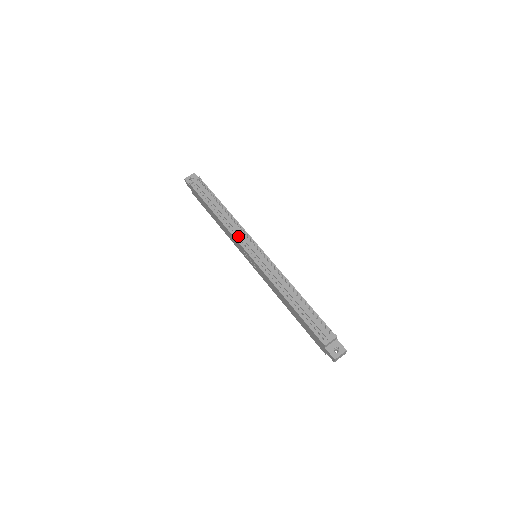
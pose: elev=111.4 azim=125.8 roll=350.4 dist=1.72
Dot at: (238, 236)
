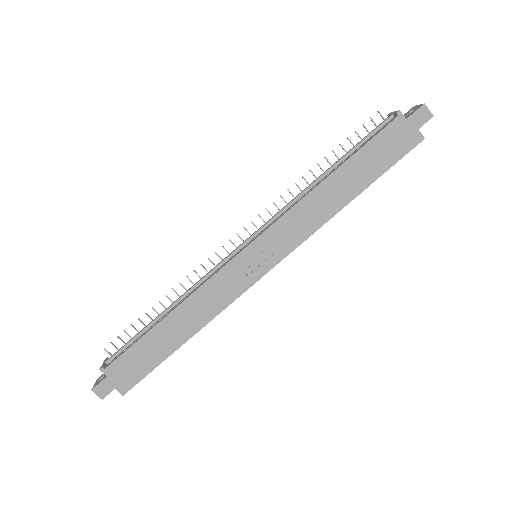
Dot at: (214, 273)
